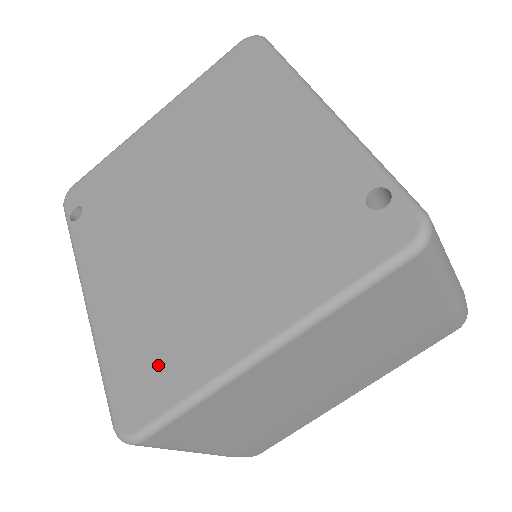
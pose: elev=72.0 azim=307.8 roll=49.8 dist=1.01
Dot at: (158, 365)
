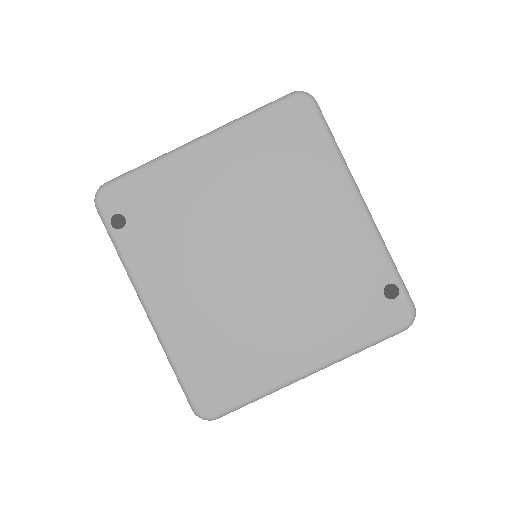
Dot at: (229, 374)
